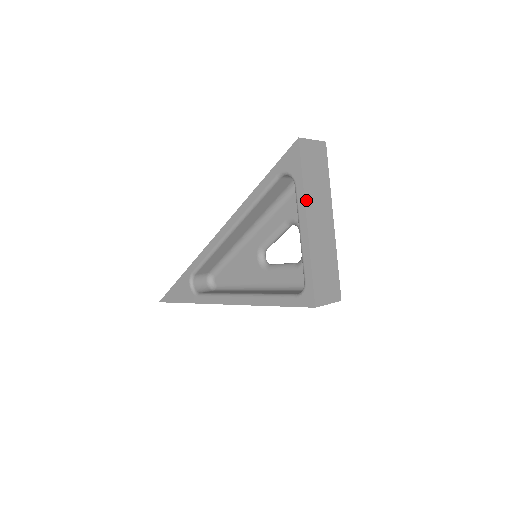
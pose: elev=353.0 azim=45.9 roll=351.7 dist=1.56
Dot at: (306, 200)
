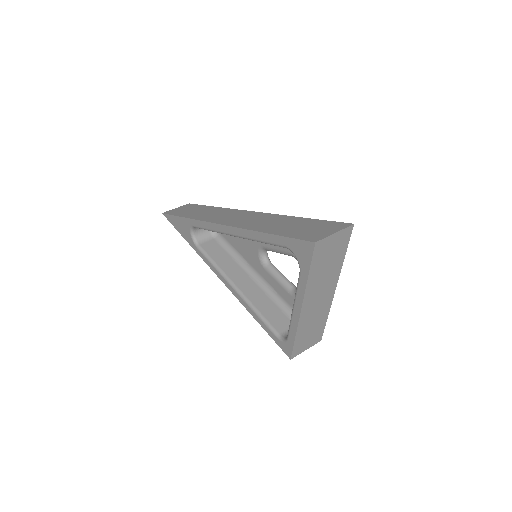
Dot at: (306, 292)
